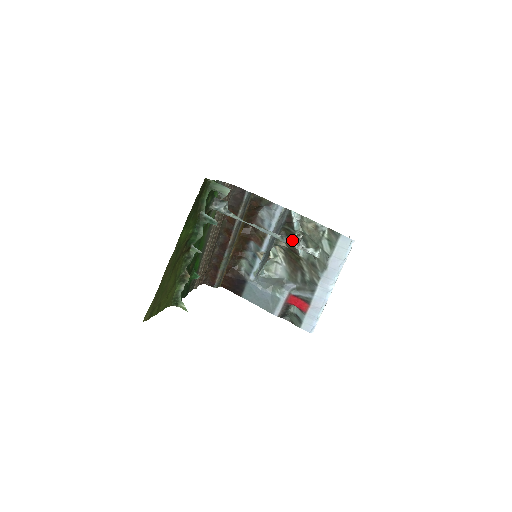
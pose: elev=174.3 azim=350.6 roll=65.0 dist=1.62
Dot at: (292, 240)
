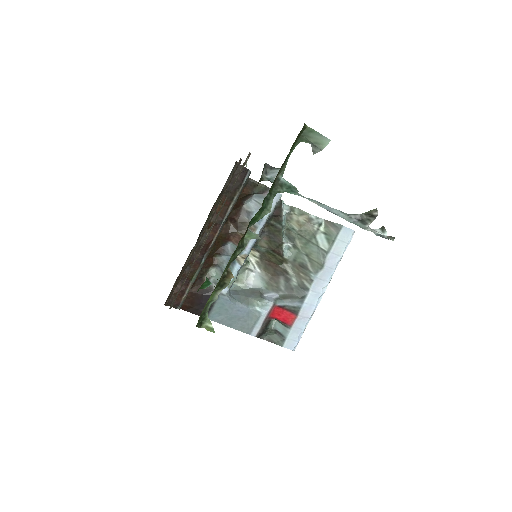
Dot at: (365, 218)
